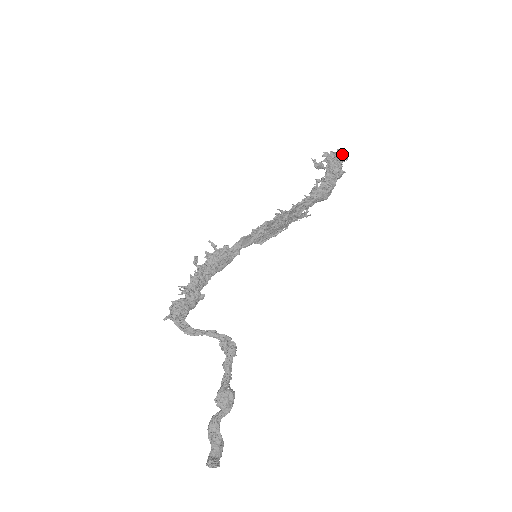
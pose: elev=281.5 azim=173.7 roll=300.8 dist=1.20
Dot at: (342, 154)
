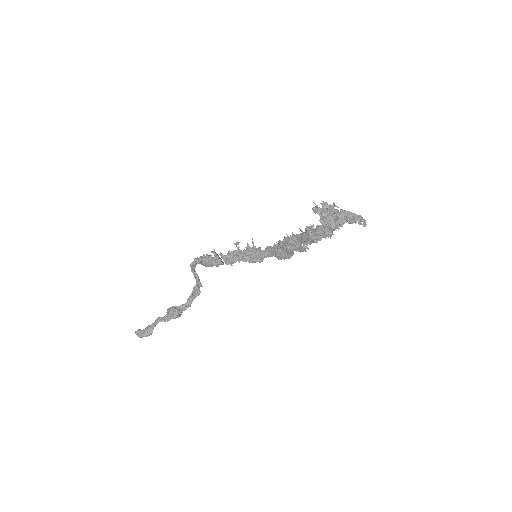
Dot at: (348, 213)
